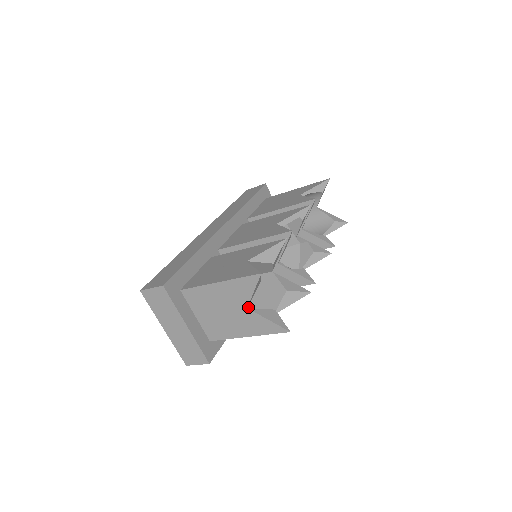
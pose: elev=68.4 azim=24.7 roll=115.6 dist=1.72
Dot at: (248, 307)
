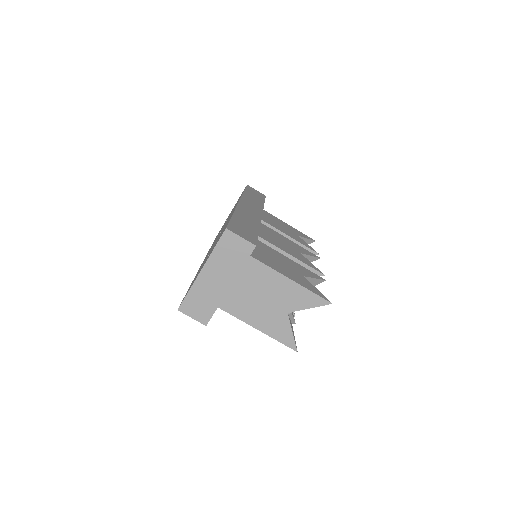
Dot at: occluded
